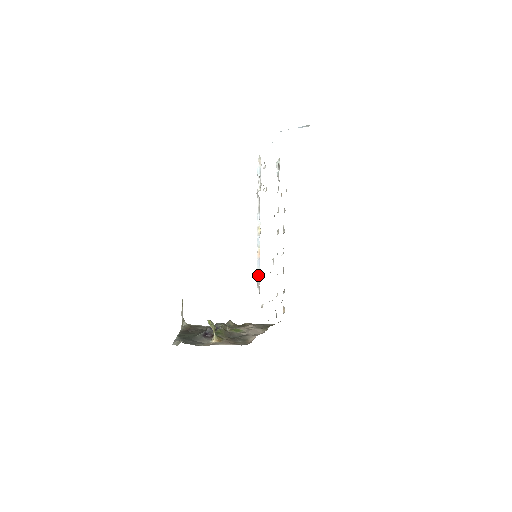
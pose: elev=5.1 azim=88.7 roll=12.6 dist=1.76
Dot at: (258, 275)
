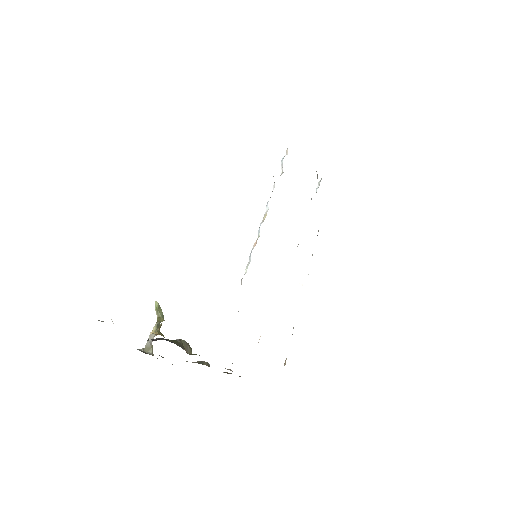
Dot at: (246, 269)
